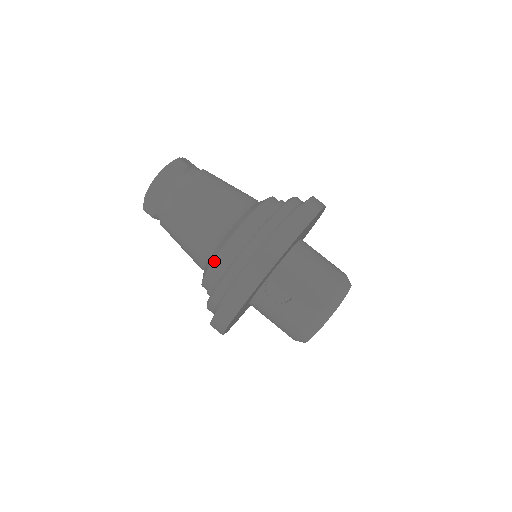
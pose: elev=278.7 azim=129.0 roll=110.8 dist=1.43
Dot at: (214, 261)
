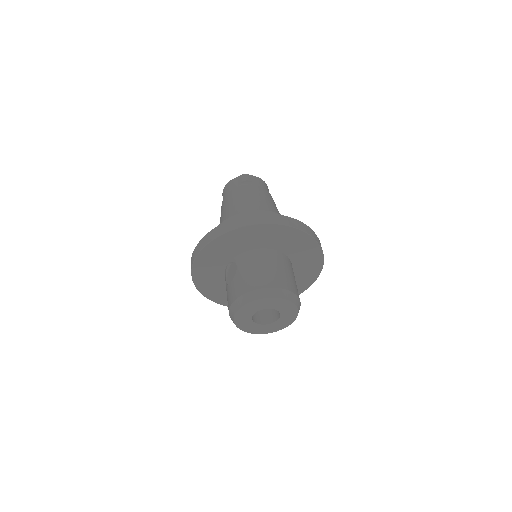
Dot at: occluded
